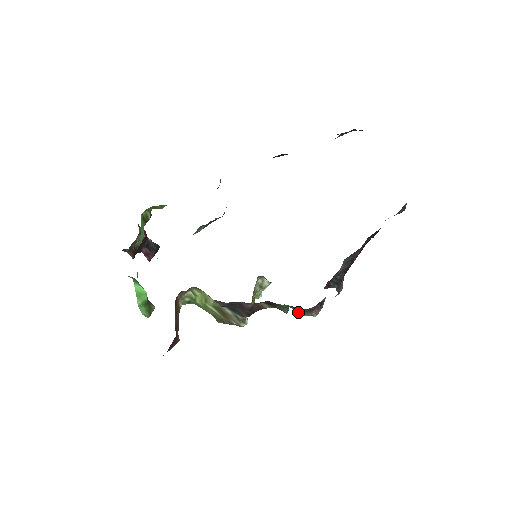
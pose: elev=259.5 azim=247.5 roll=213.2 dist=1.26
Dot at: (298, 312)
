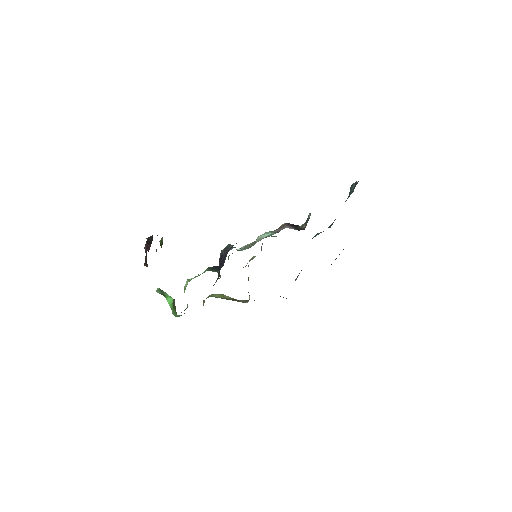
Dot at: occluded
